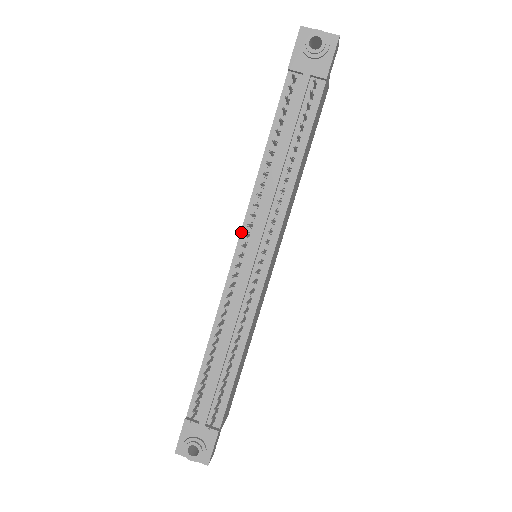
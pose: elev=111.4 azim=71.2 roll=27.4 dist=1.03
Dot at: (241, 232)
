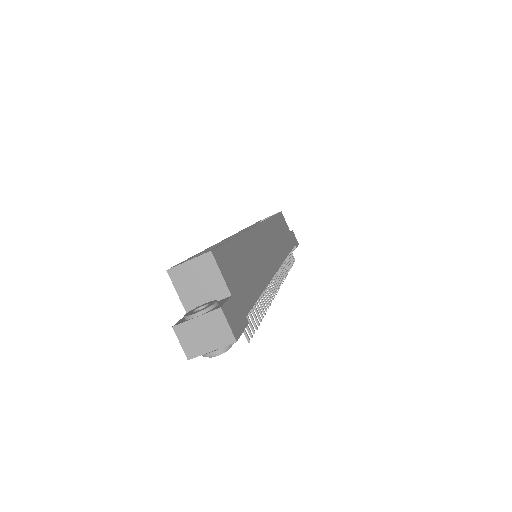
Dot at: occluded
